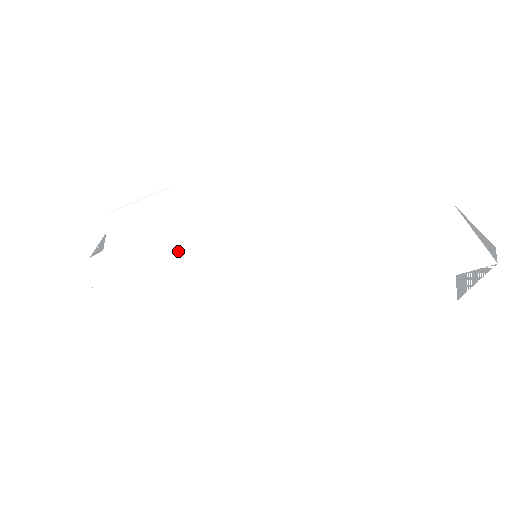
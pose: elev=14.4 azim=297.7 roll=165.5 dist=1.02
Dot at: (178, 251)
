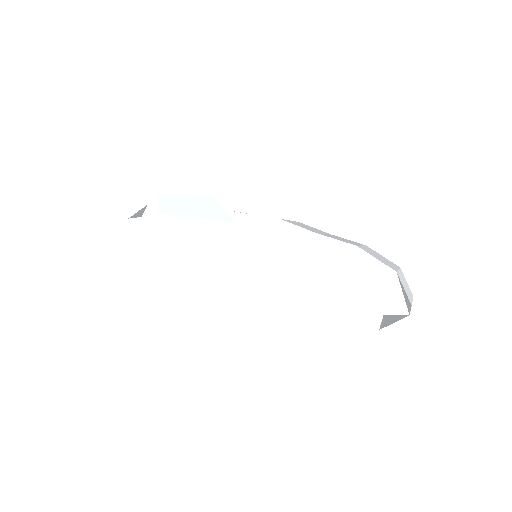
Dot at: (204, 239)
